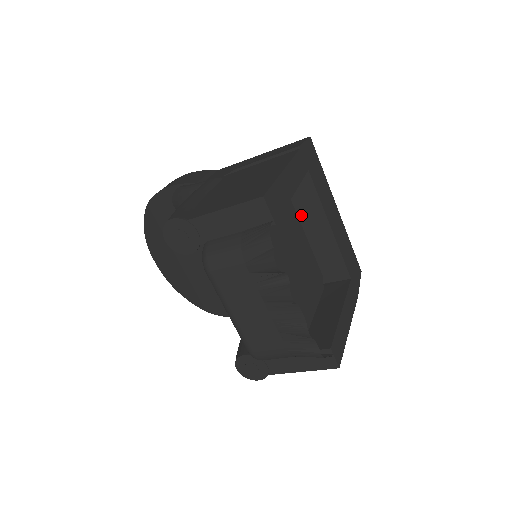
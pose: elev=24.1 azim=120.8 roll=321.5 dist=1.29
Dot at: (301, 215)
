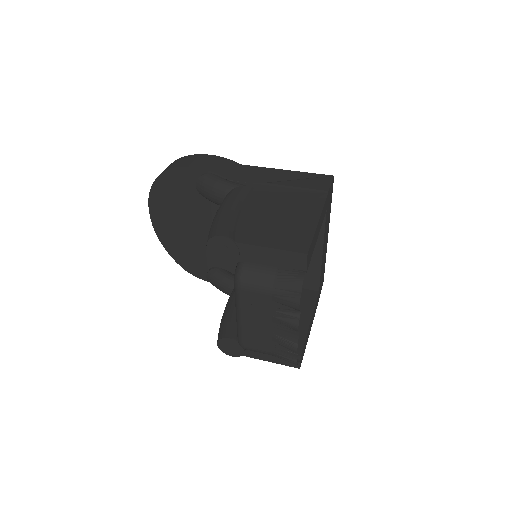
Dot at: occluded
